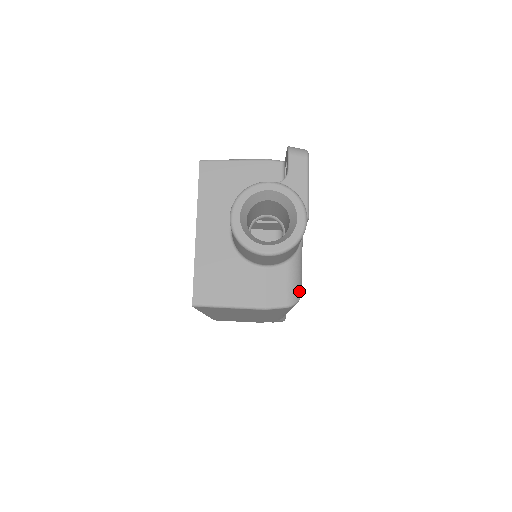
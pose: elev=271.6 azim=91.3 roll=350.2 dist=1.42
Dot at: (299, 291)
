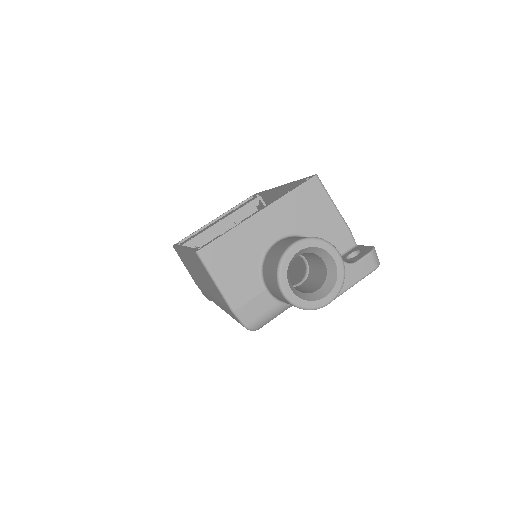
Dot at: (262, 325)
